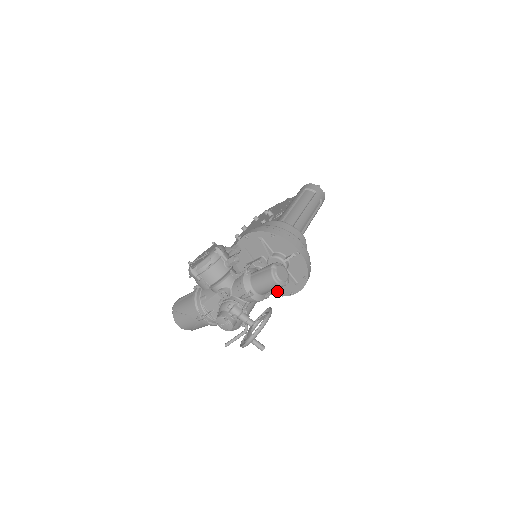
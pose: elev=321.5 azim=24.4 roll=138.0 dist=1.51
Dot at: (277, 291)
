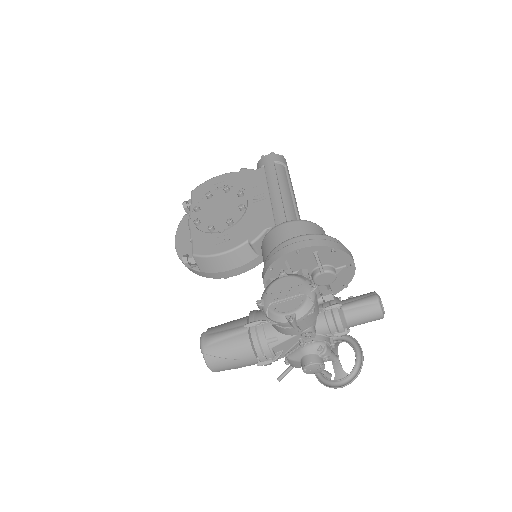
Dot at: occluded
